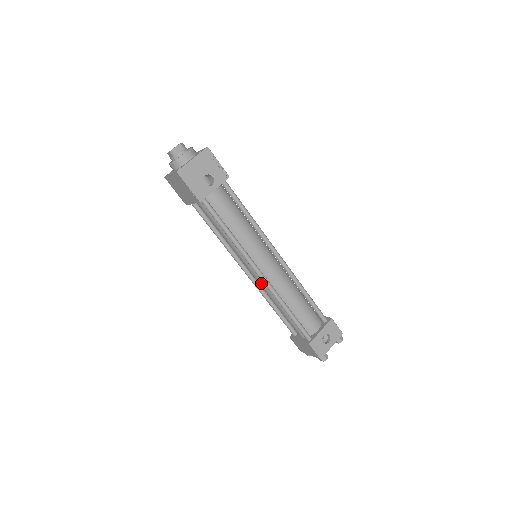
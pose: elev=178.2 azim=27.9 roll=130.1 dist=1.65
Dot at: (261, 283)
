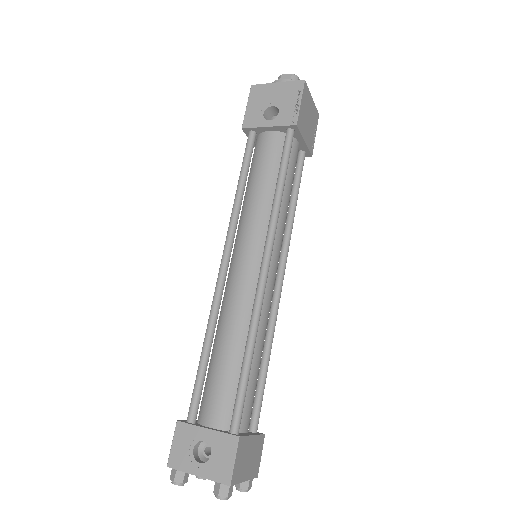
Dot at: occluded
